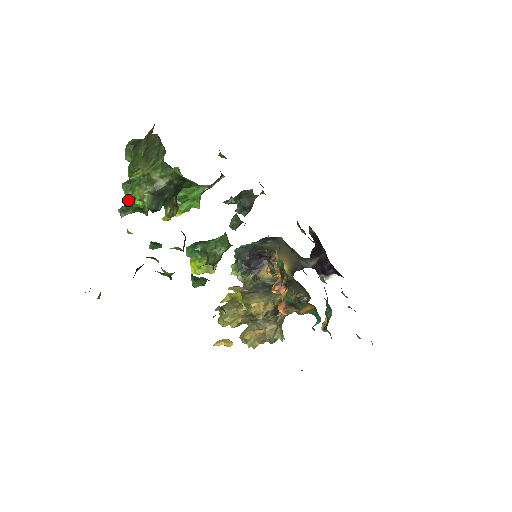
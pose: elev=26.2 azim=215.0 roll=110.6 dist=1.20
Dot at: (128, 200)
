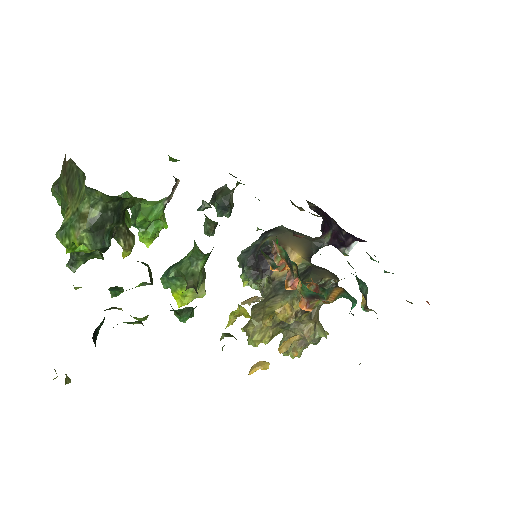
Dot at: (68, 250)
